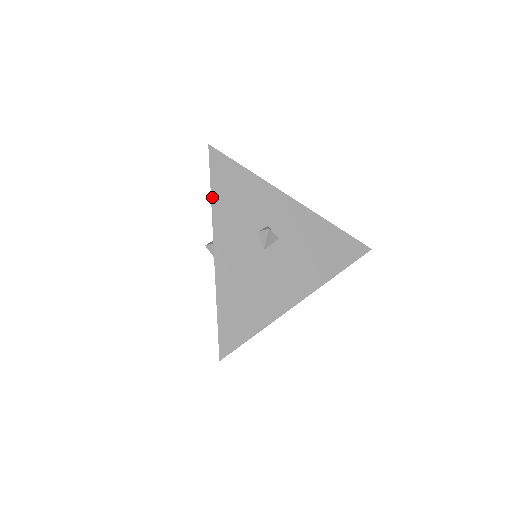
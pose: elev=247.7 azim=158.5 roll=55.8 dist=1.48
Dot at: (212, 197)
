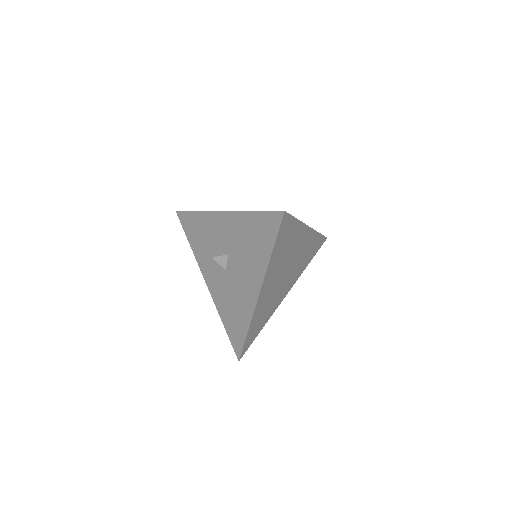
Dot at: (198, 211)
